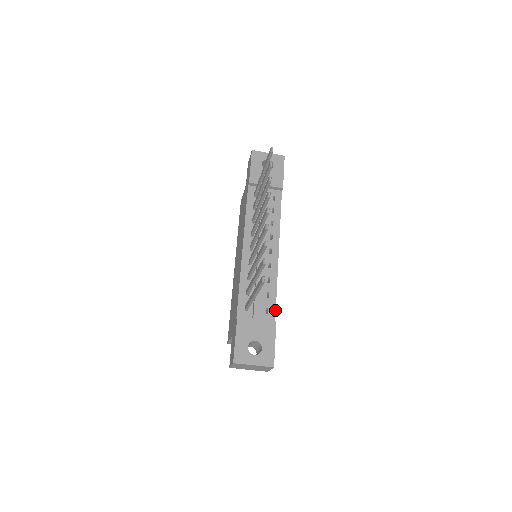
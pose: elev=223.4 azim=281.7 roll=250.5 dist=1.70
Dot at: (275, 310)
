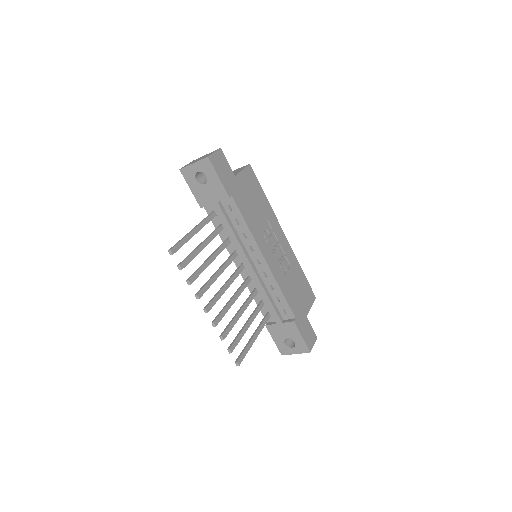
Dot at: (290, 309)
